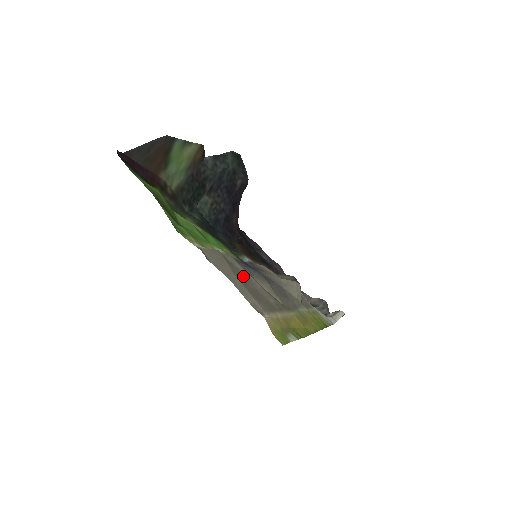
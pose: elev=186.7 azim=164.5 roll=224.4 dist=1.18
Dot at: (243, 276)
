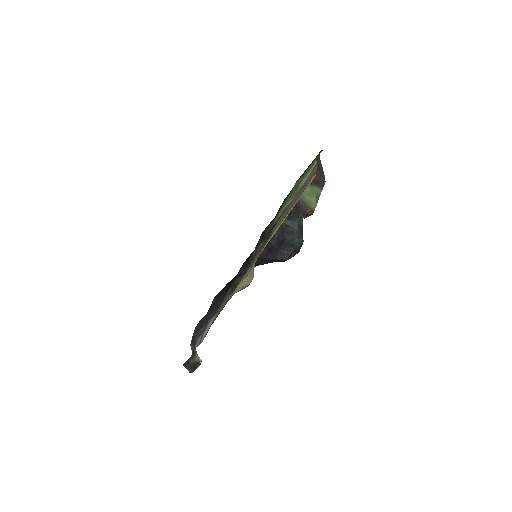
Dot at: occluded
